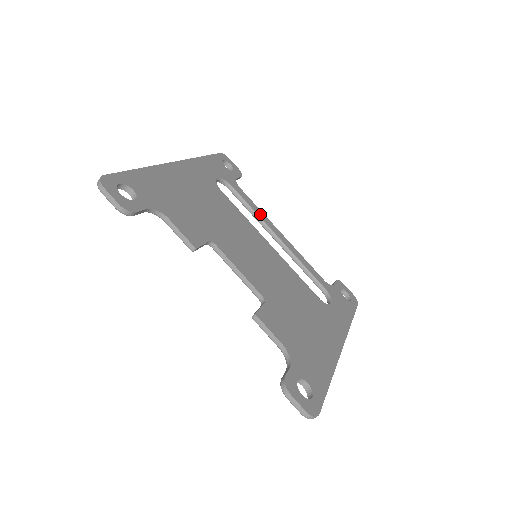
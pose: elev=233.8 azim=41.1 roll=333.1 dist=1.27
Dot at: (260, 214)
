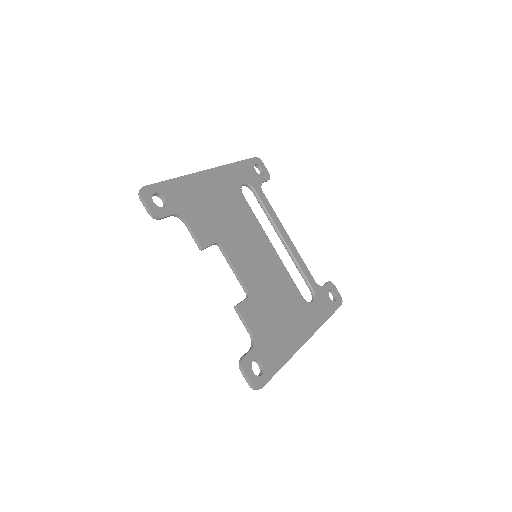
Dot at: (274, 217)
